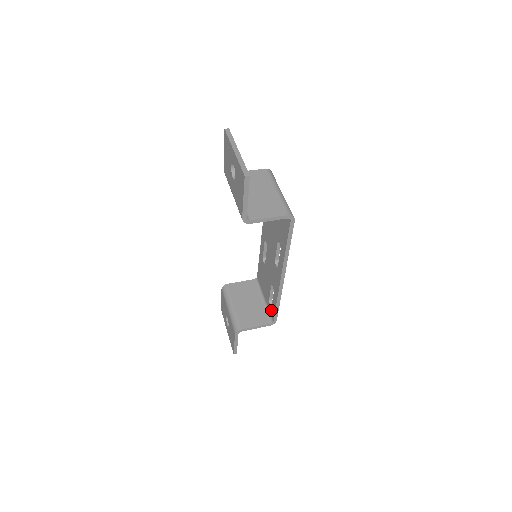
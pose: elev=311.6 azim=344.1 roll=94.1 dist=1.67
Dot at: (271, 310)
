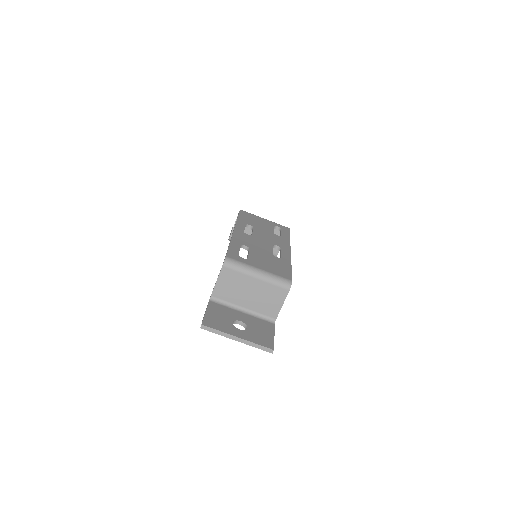
Dot at: occluded
